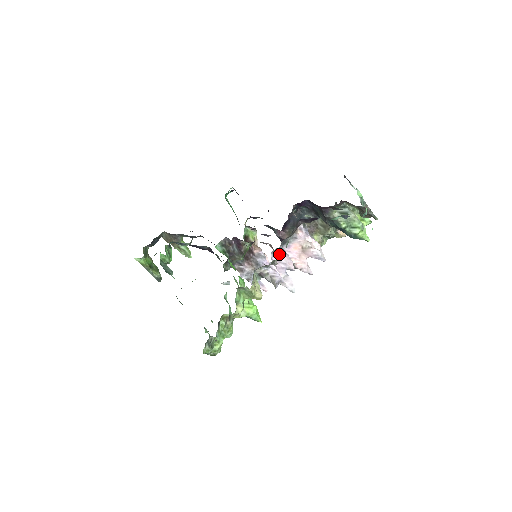
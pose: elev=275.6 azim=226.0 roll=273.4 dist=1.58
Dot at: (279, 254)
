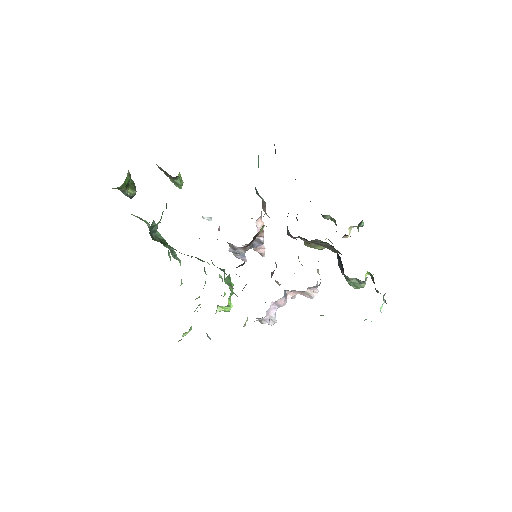
Dot at: (280, 301)
